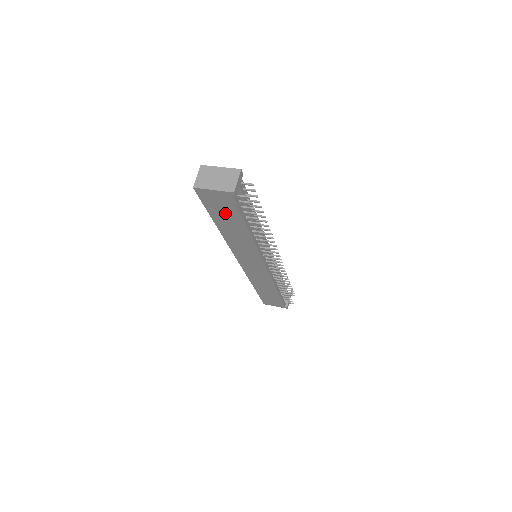
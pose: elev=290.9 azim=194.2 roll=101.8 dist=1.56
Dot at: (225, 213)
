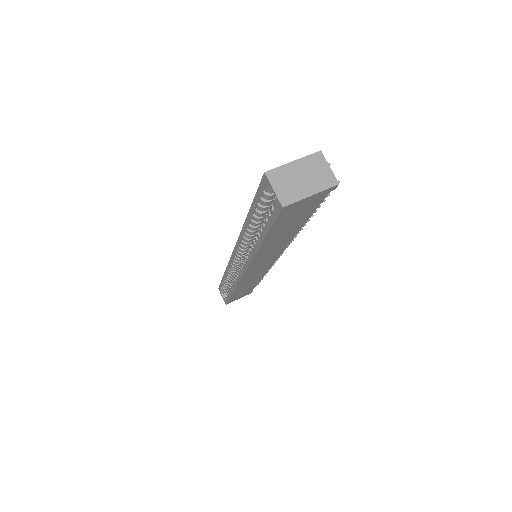
Dot at: (293, 220)
